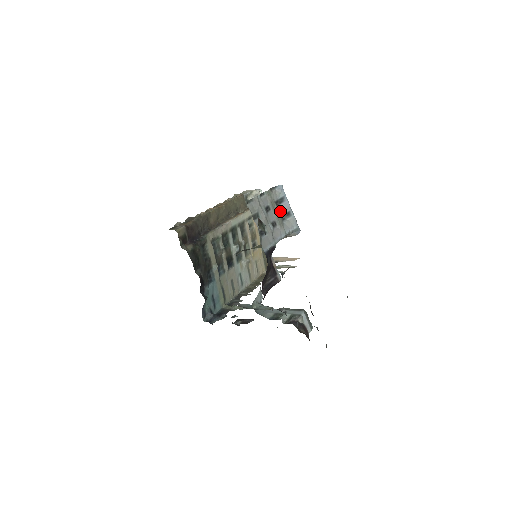
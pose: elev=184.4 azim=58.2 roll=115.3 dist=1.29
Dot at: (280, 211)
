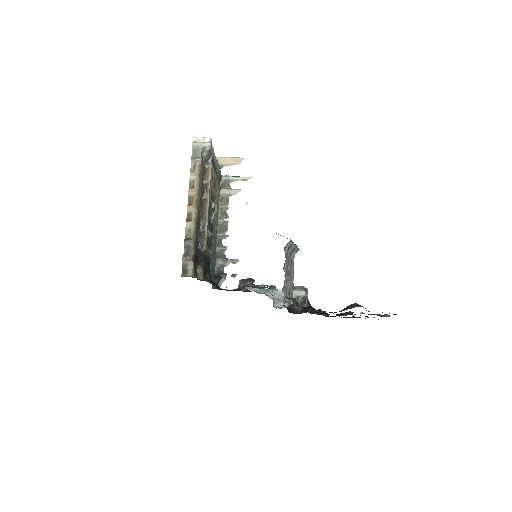
Dot at: (290, 255)
